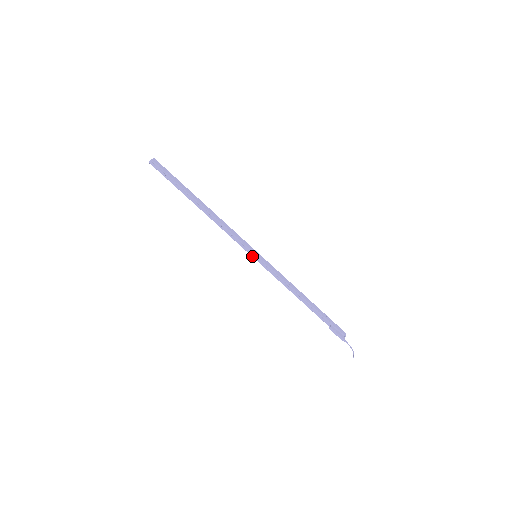
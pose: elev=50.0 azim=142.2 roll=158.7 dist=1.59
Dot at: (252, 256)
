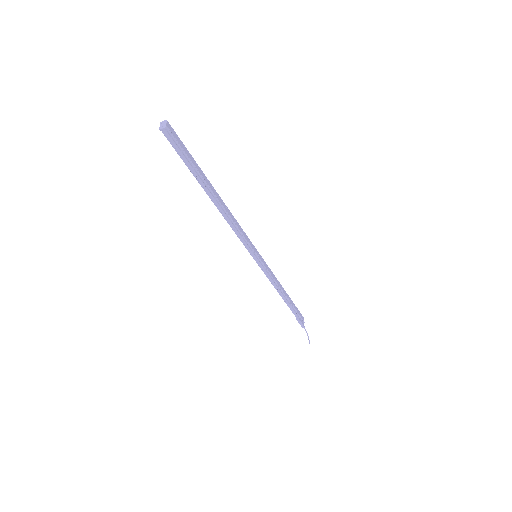
Dot at: (253, 257)
